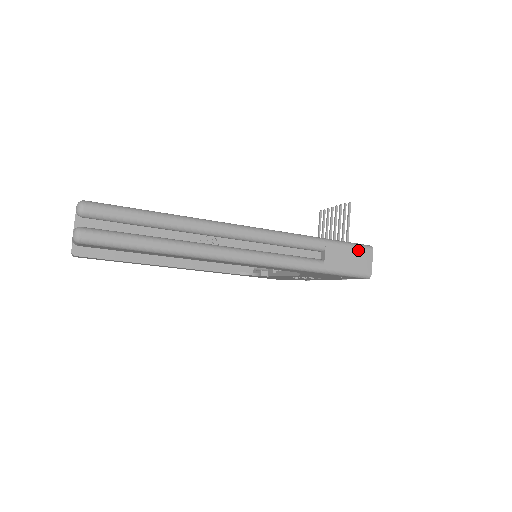
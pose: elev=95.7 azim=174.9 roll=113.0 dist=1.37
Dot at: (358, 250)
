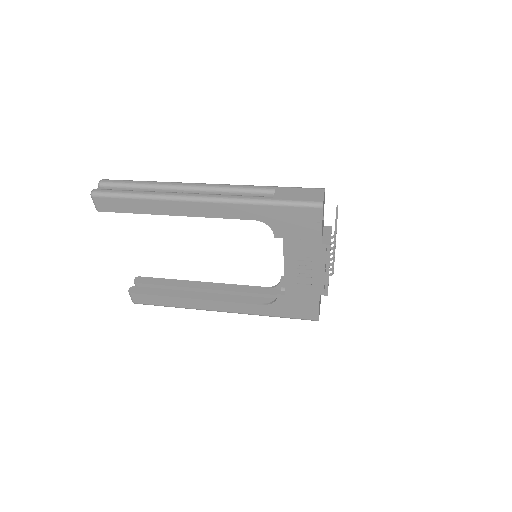
Dot at: (309, 190)
